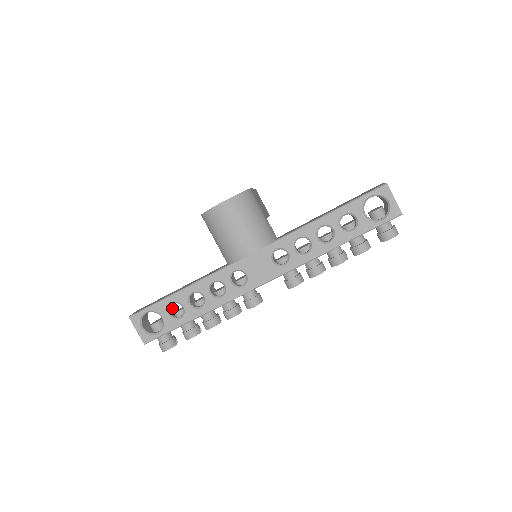
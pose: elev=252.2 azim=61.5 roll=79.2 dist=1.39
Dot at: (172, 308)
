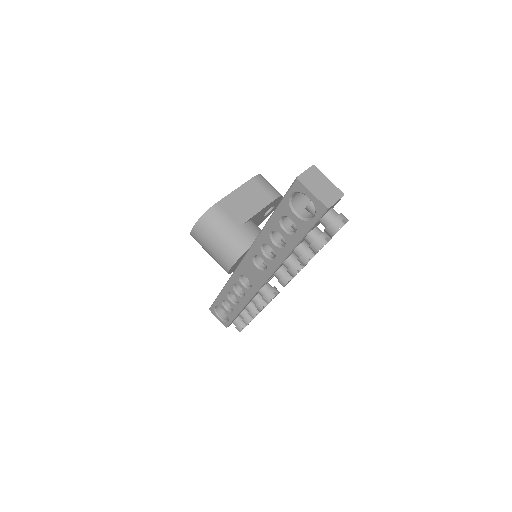
Dot at: occluded
